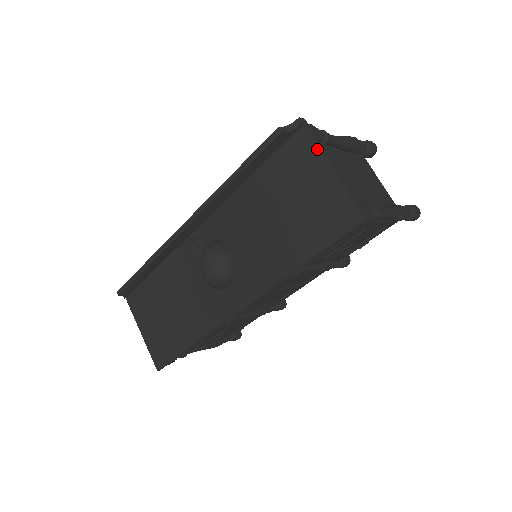
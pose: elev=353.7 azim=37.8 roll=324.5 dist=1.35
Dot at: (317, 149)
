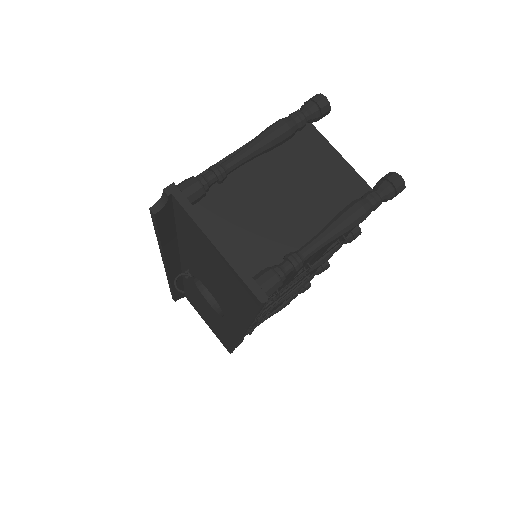
Dot at: (194, 223)
